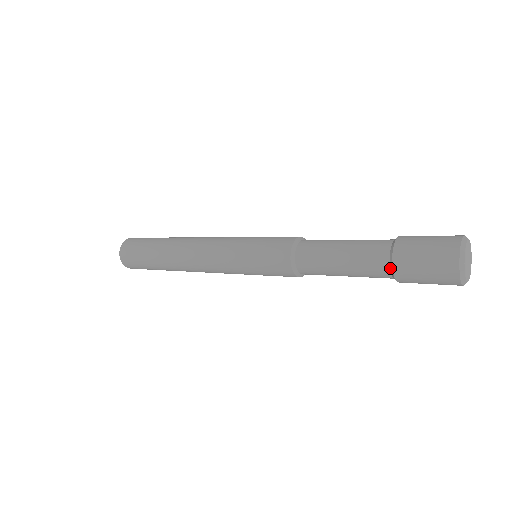
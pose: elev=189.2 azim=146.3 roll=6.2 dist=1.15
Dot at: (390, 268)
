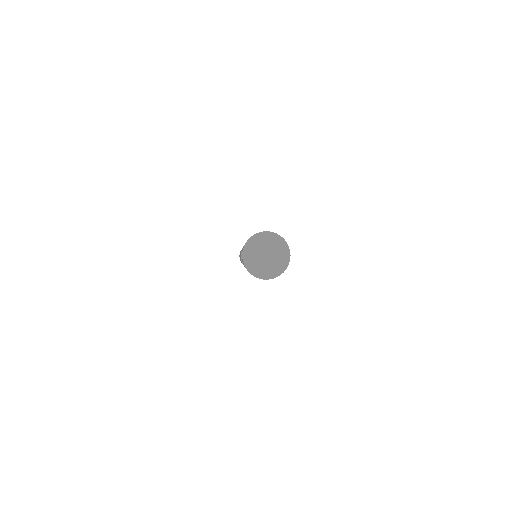
Dot at: occluded
